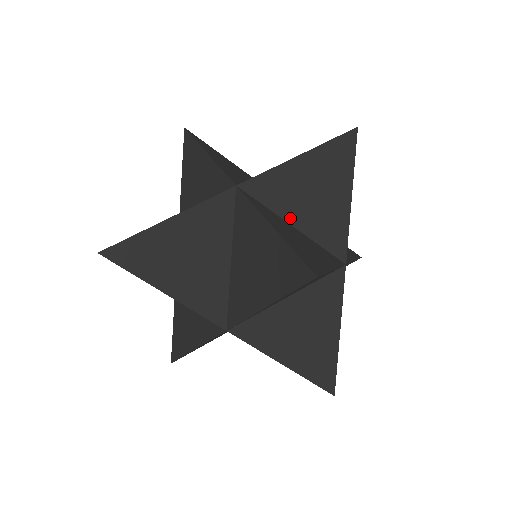
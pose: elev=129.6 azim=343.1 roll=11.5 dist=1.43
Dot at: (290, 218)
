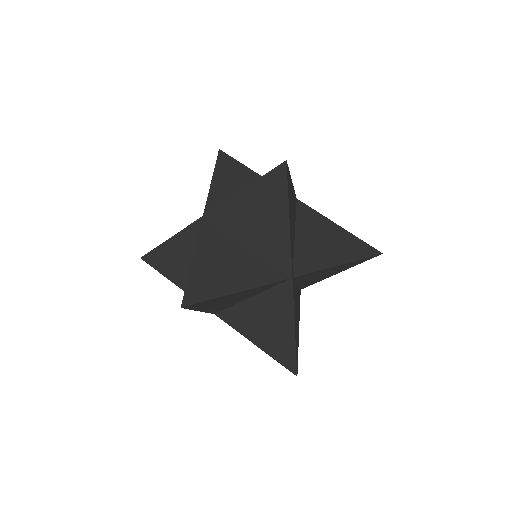
Dot at: occluded
